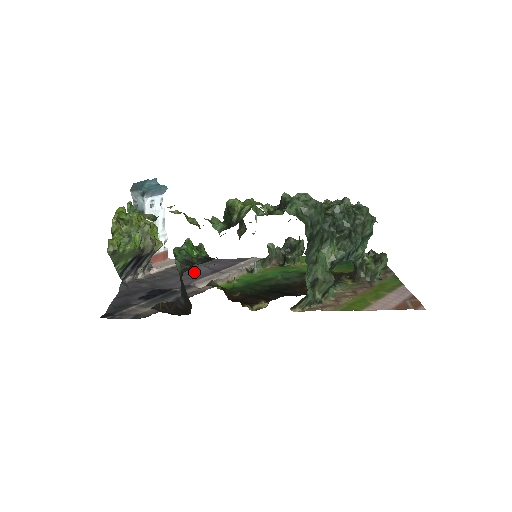
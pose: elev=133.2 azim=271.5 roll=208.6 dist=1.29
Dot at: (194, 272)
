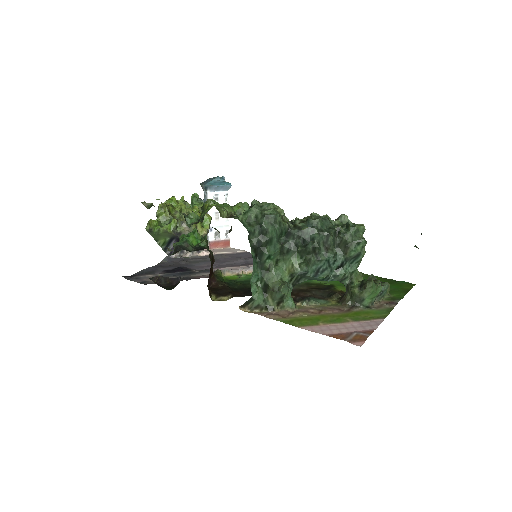
Dot at: (230, 261)
